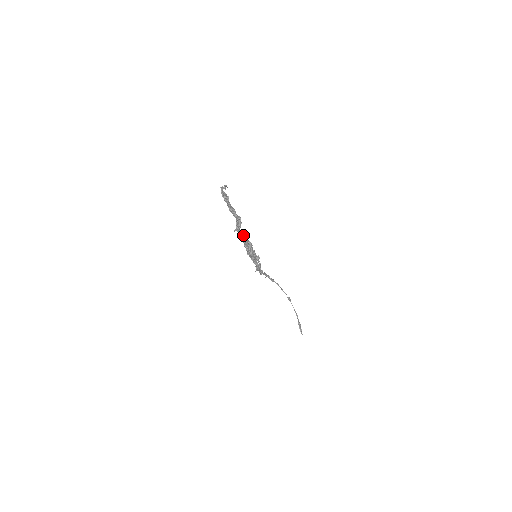
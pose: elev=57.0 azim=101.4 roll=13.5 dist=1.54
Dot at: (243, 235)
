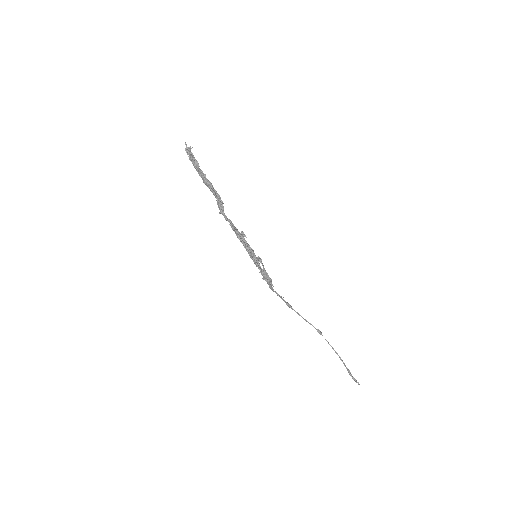
Dot at: (231, 223)
